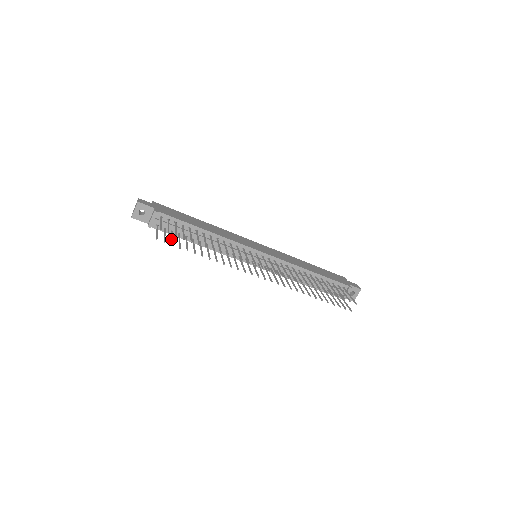
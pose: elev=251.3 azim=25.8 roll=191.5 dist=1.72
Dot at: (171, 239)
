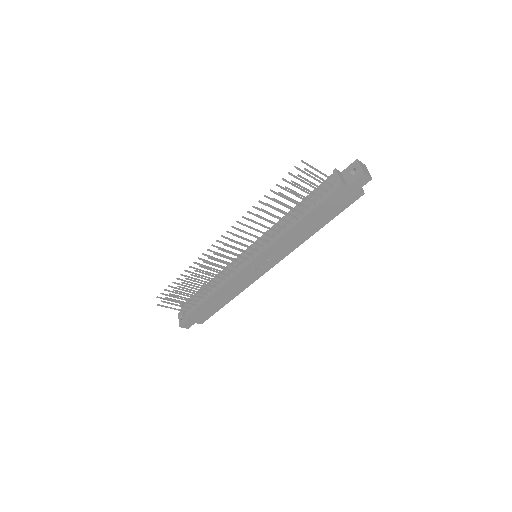
Dot at: (177, 301)
